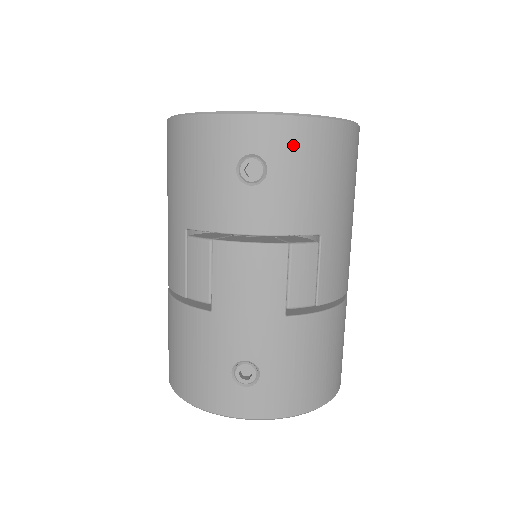
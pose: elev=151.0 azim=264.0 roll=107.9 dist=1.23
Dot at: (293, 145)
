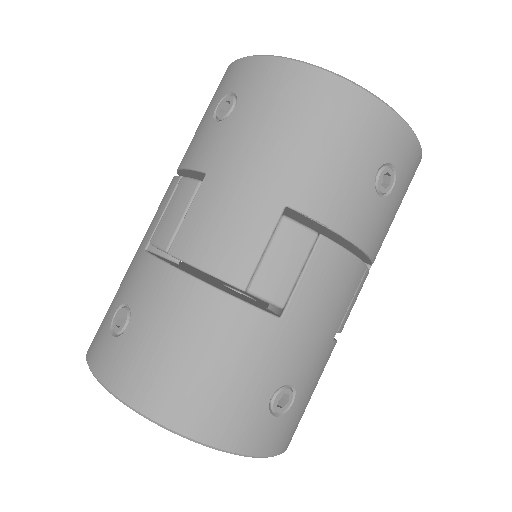
Dot at: (410, 175)
